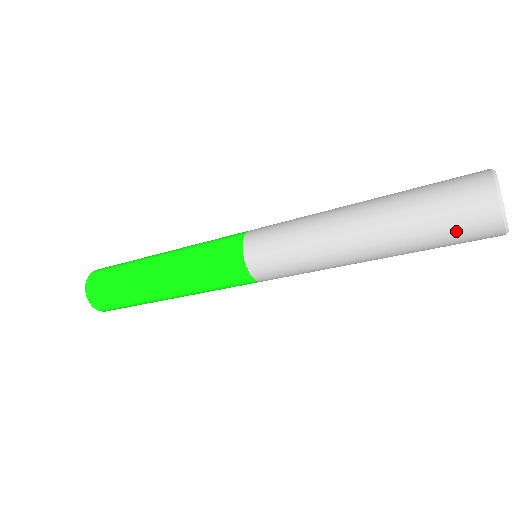
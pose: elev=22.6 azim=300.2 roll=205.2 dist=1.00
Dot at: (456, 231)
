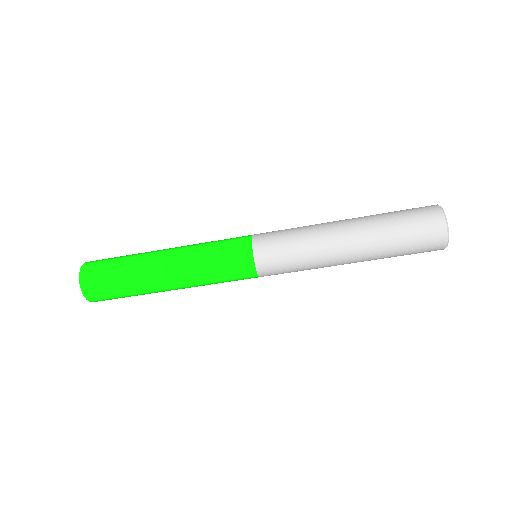
Dot at: (415, 225)
